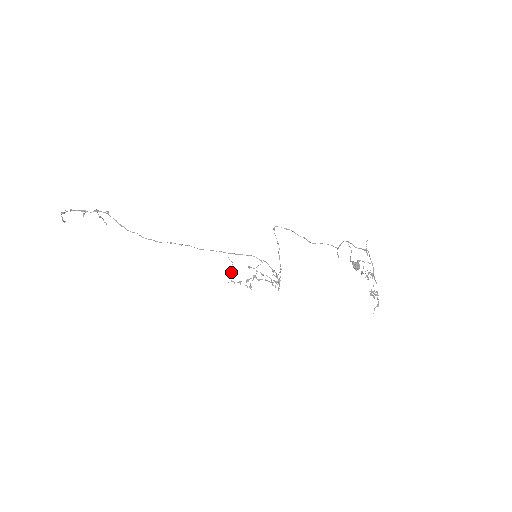
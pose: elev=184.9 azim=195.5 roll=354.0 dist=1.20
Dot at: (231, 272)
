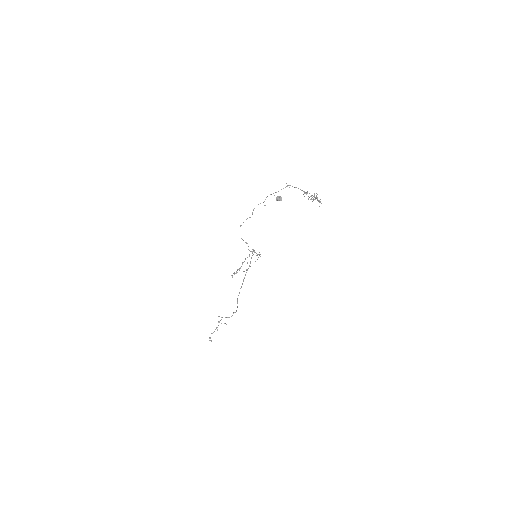
Dot at: (236, 273)
